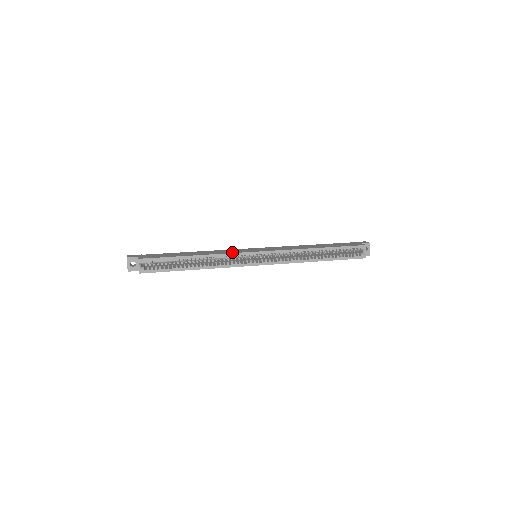
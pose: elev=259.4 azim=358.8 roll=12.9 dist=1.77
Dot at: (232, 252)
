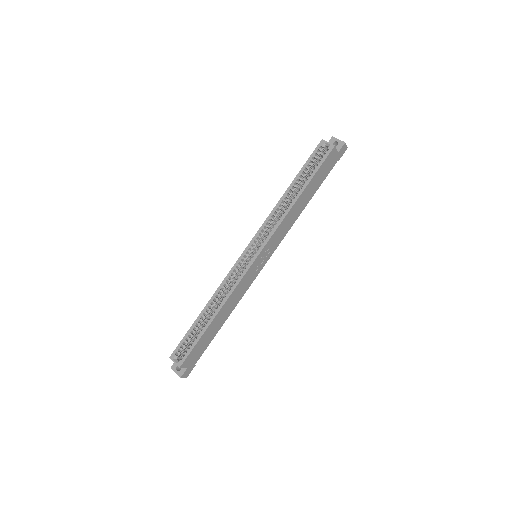
Dot at: (230, 274)
